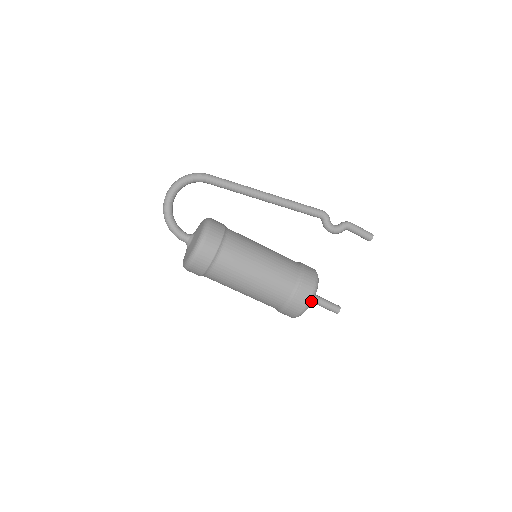
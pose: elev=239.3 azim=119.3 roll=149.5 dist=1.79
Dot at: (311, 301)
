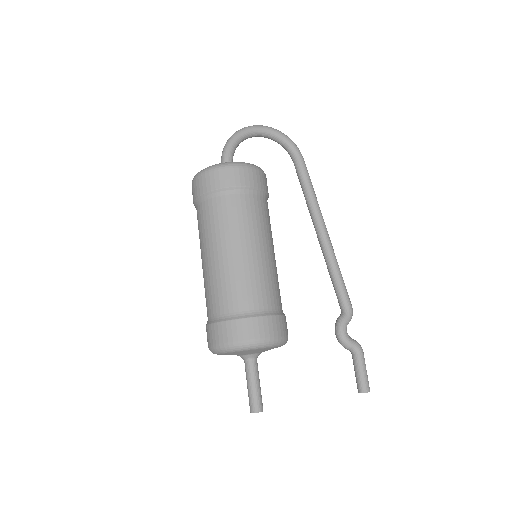
Dot at: (256, 344)
